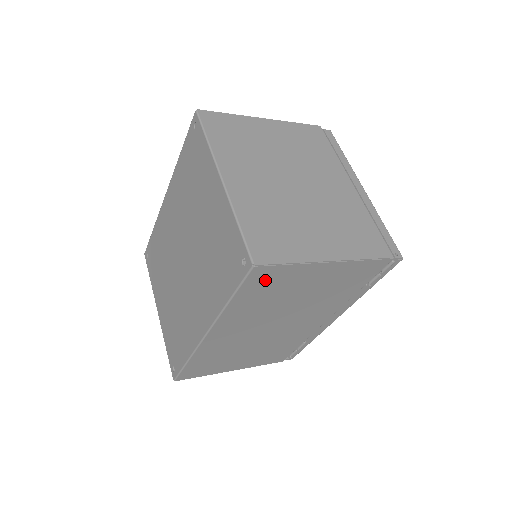
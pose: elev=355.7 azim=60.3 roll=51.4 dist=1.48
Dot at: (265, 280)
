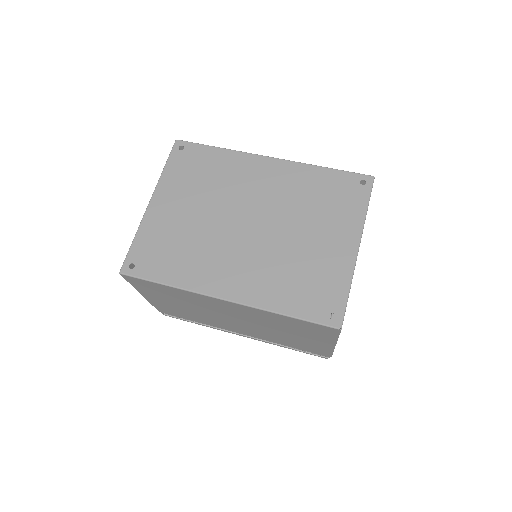
Dot at: (317, 329)
